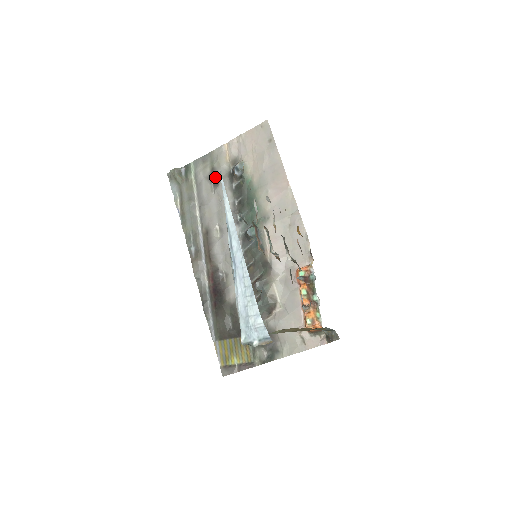
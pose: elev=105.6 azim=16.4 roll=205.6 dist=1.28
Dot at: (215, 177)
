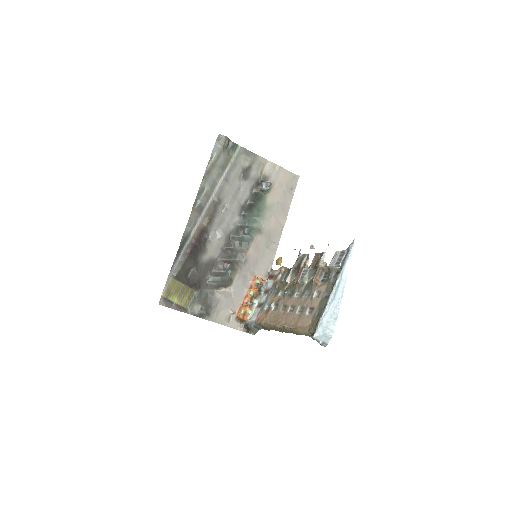
Dot at: (248, 173)
